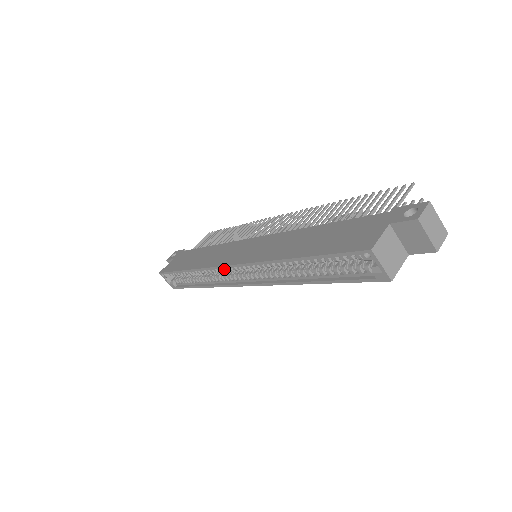
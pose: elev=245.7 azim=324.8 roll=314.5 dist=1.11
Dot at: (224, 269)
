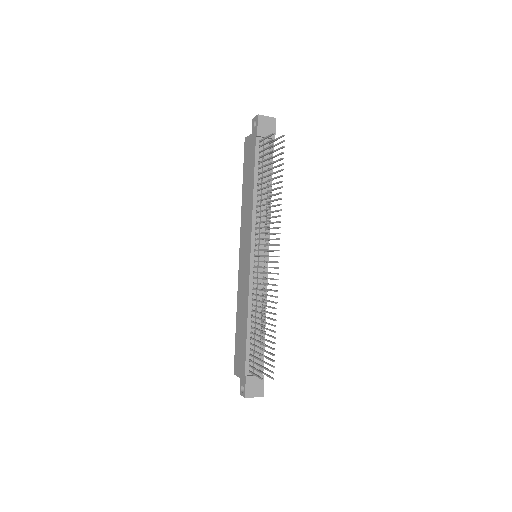
Dot at: occluded
